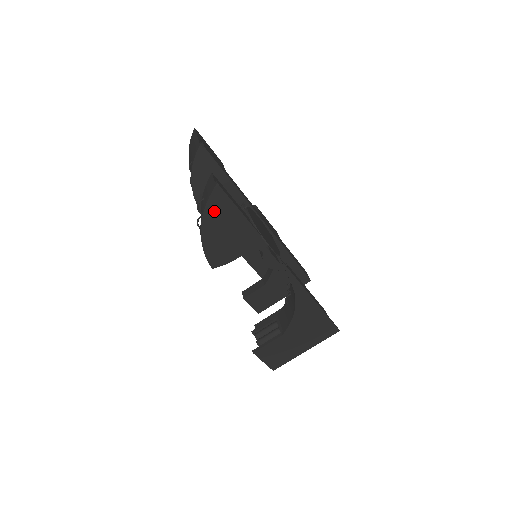
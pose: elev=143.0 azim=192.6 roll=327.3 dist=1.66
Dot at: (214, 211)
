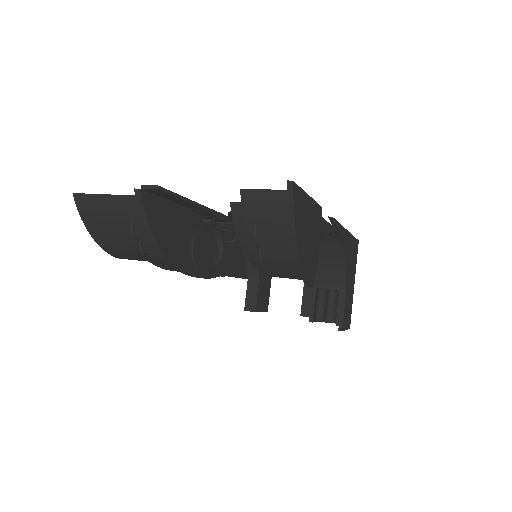
Dot at: (299, 219)
